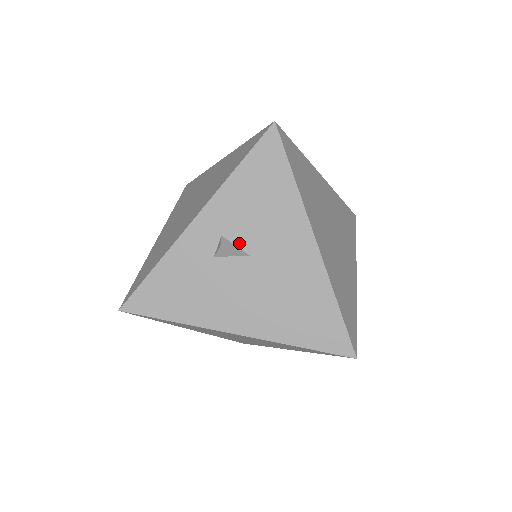
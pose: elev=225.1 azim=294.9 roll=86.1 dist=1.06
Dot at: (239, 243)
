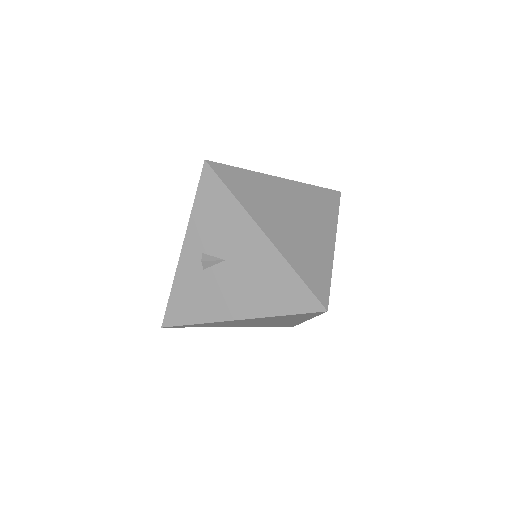
Dot at: (215, 254)
